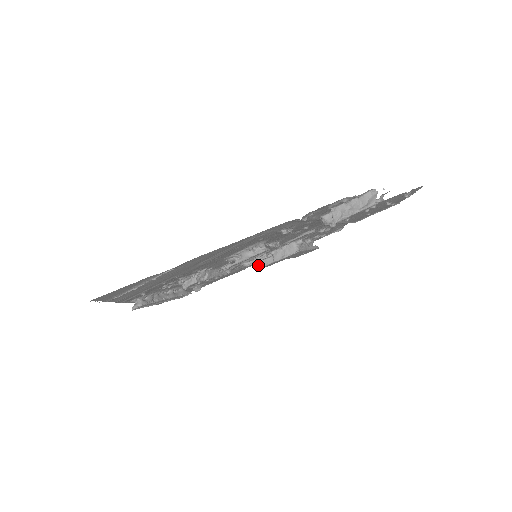
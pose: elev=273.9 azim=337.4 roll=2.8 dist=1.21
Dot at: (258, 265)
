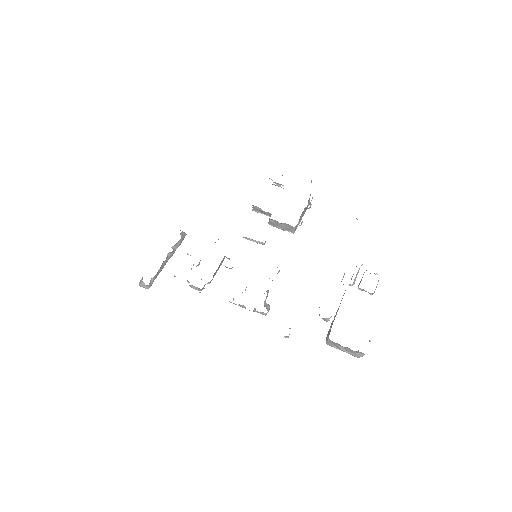
Dot at: (253, 209)
